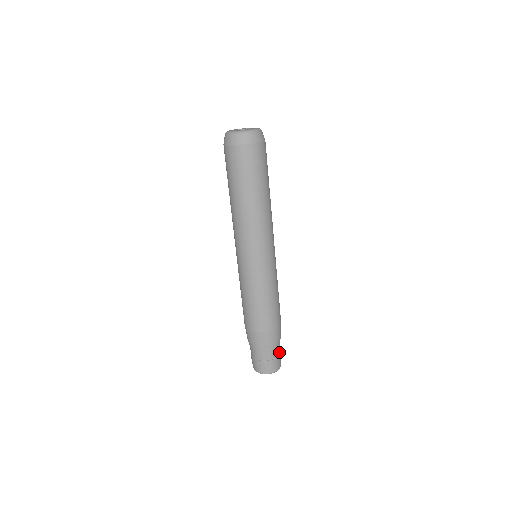
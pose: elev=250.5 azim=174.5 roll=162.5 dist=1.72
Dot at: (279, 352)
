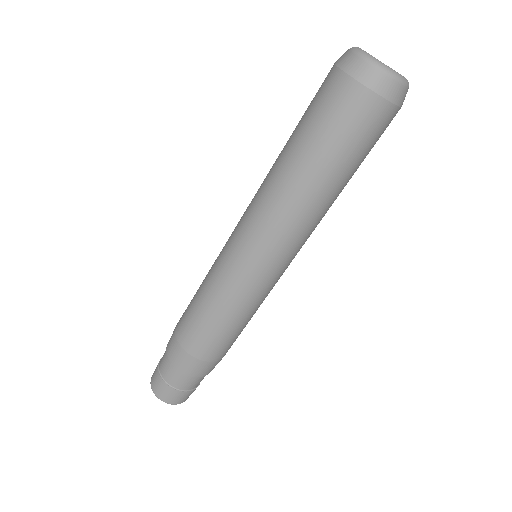
Dot at: occluded
